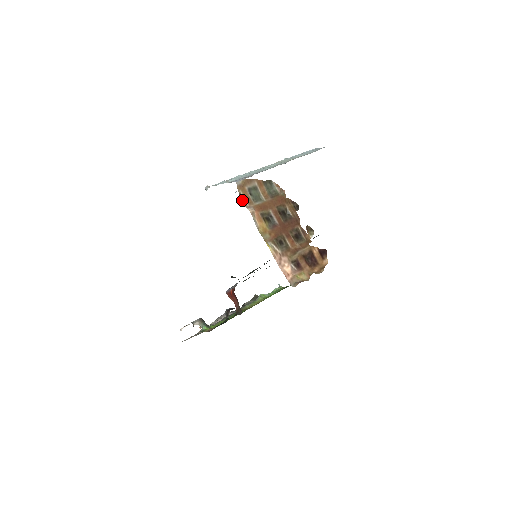
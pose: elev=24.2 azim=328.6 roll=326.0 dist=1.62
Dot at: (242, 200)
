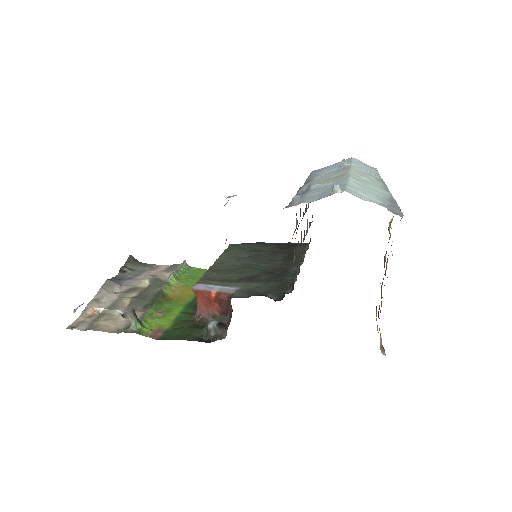
Dot at: occluded
